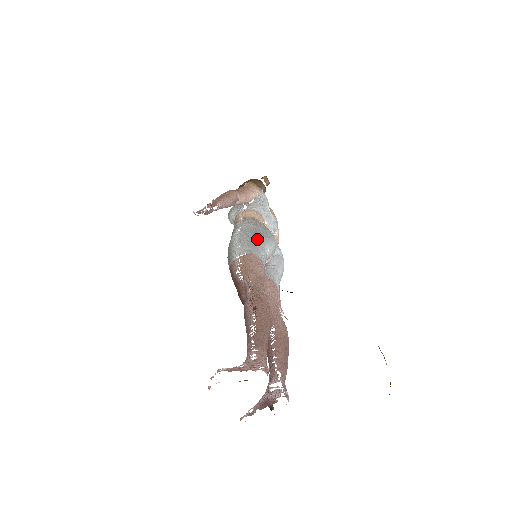
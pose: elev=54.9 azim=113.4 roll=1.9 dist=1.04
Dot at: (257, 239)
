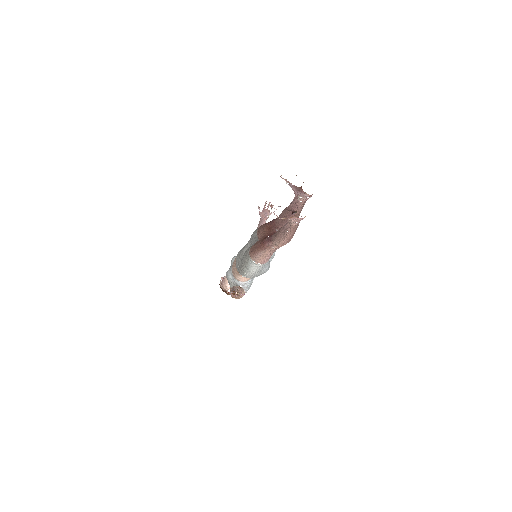
Dot at: occluded
